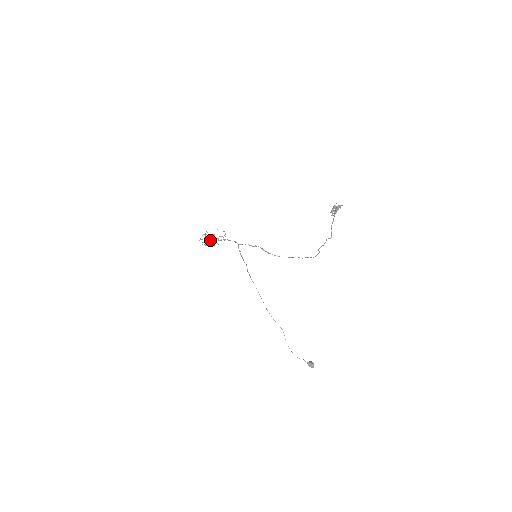
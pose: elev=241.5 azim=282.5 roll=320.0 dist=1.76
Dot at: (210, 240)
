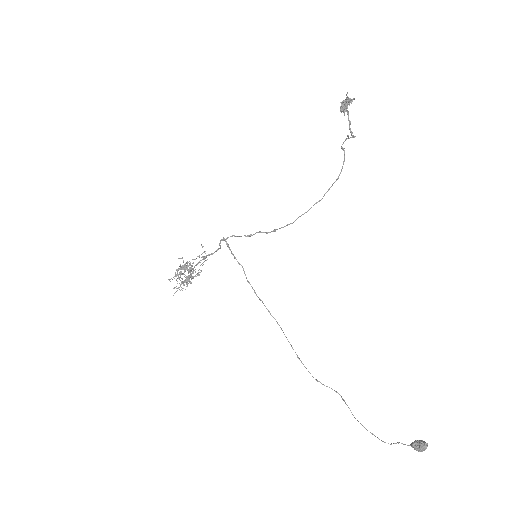
Dot at: (184, 268)
